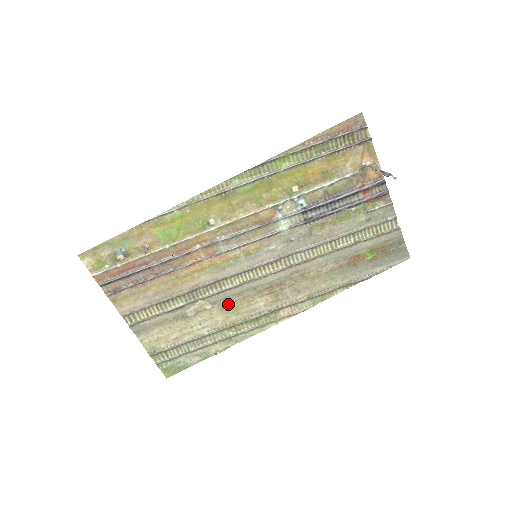
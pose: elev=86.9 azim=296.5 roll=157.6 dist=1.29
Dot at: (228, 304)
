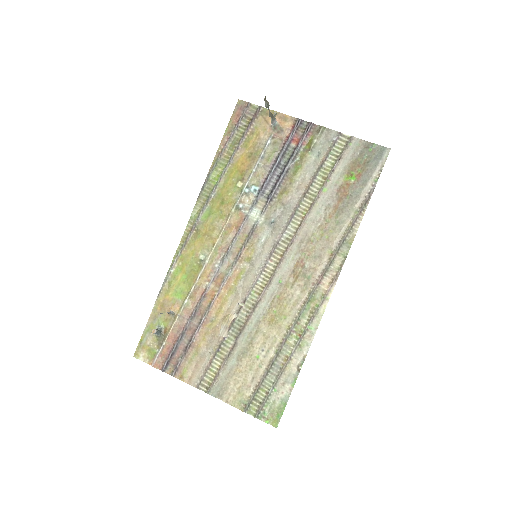
Dot at: (270, 314)
